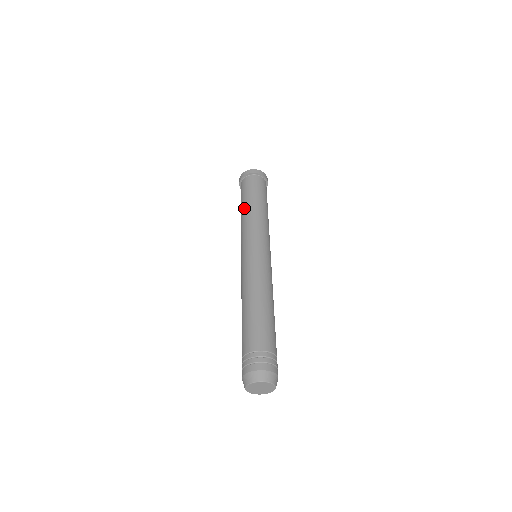
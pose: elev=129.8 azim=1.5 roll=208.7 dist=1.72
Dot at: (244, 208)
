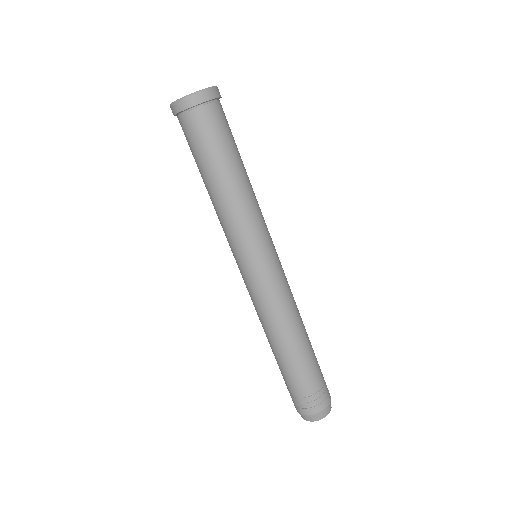
Dot at: (219, 184)
